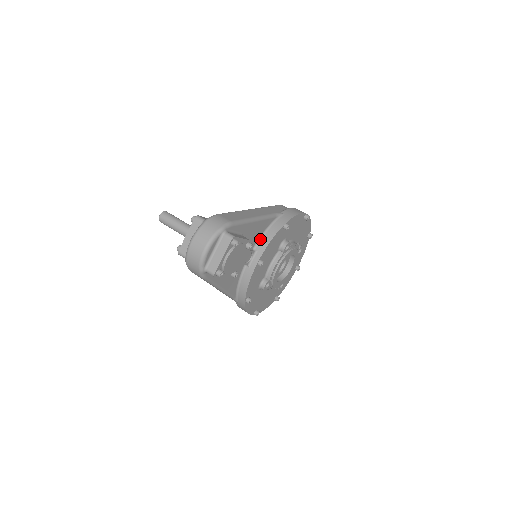
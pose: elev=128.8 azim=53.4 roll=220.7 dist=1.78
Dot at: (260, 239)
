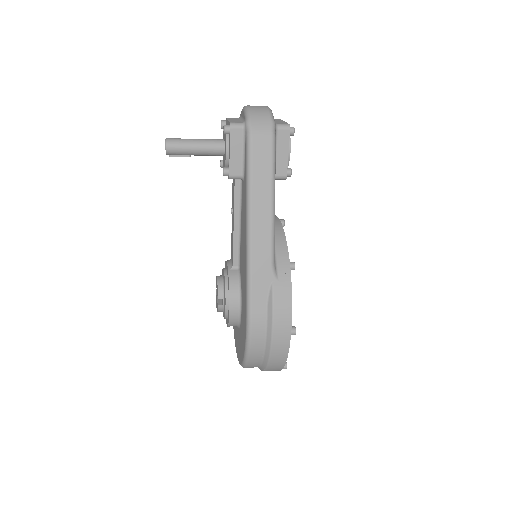
Dot at: occluded
